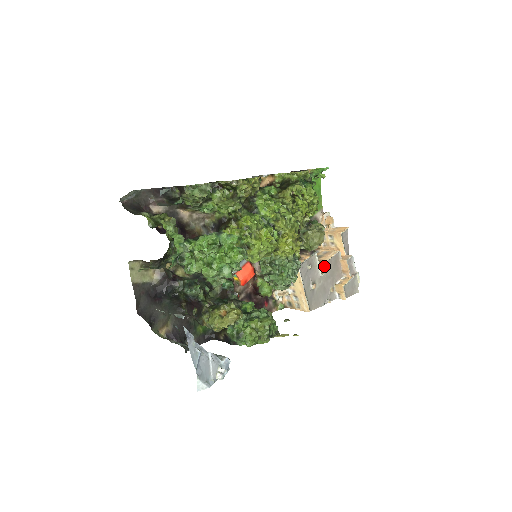
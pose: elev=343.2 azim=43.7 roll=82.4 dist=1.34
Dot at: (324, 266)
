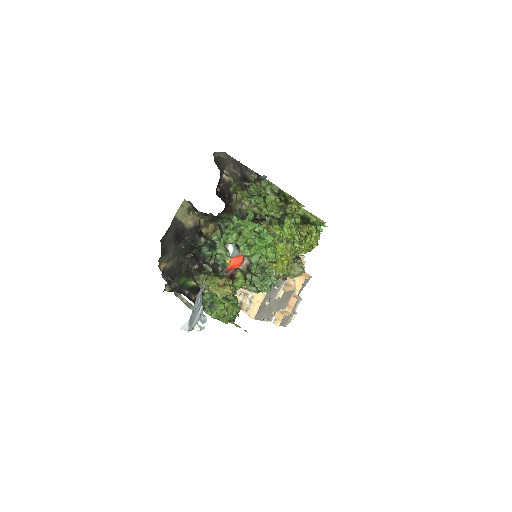
Dot at: (283, 293)
